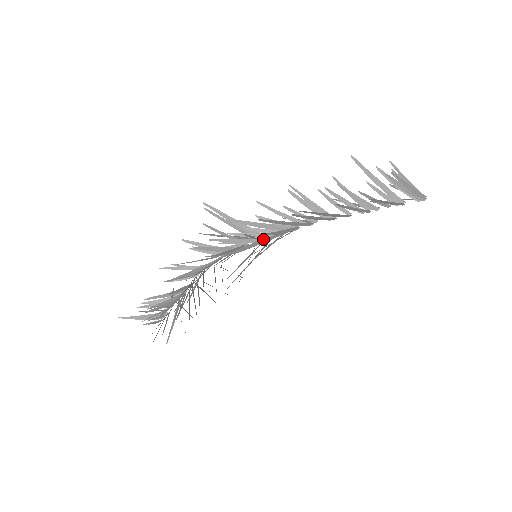
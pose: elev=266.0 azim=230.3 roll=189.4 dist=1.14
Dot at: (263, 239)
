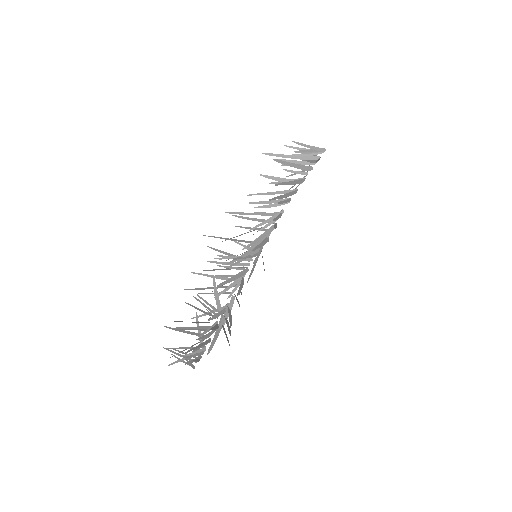
Dot at: (241, 227)
